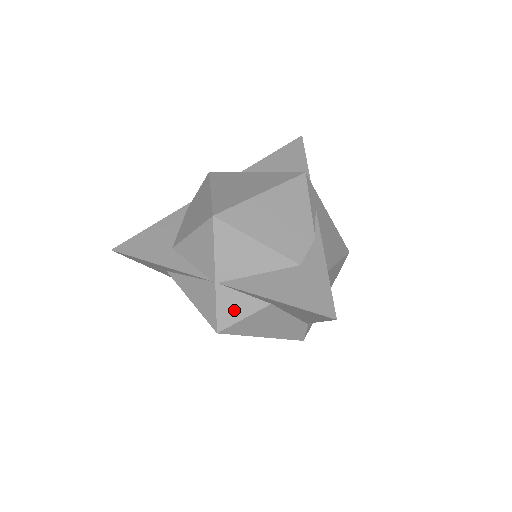
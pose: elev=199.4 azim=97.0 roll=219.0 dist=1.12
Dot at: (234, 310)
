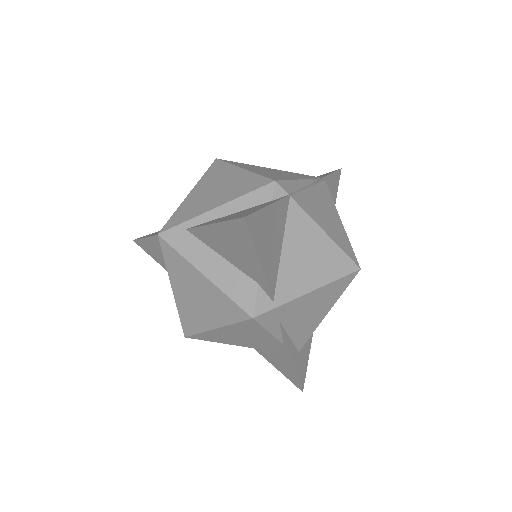
Dot at: occluded
